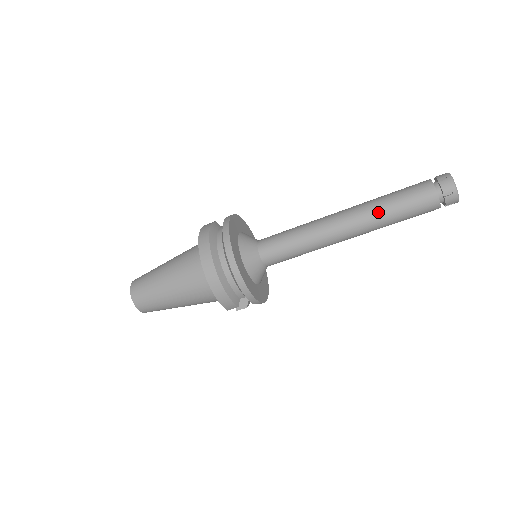
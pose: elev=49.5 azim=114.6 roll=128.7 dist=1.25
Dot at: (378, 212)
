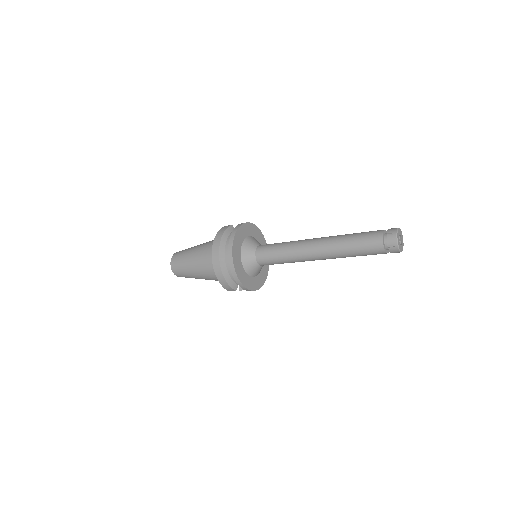
Dot at: (339, 247)
